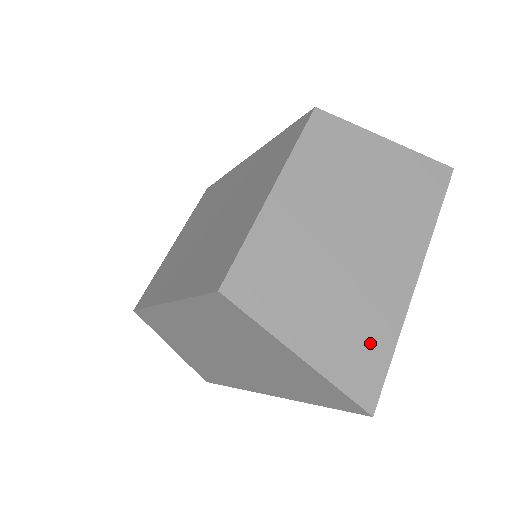
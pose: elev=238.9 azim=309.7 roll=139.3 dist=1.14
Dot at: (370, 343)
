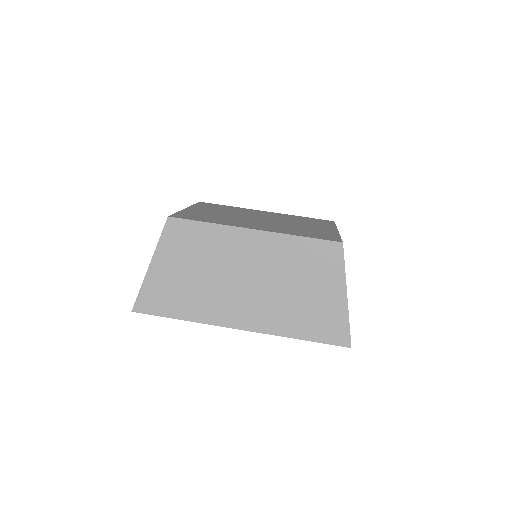
Dot at: occluded
